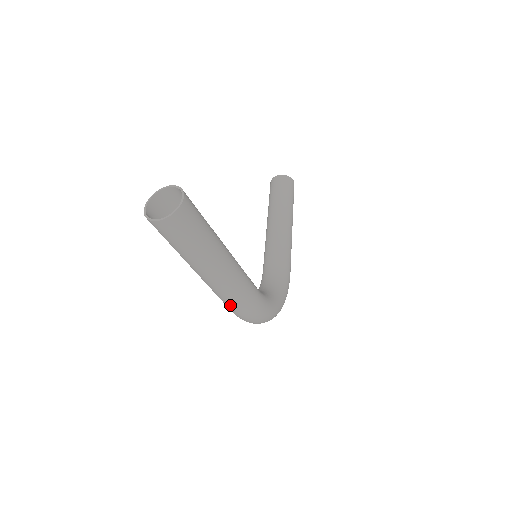
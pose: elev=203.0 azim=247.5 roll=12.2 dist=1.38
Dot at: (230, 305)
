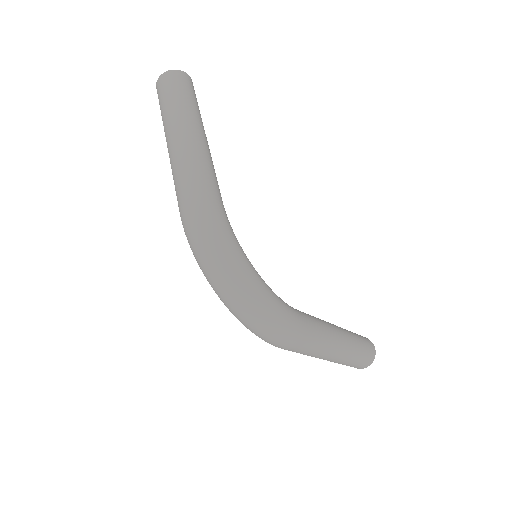
Dot at: (180, 186)
